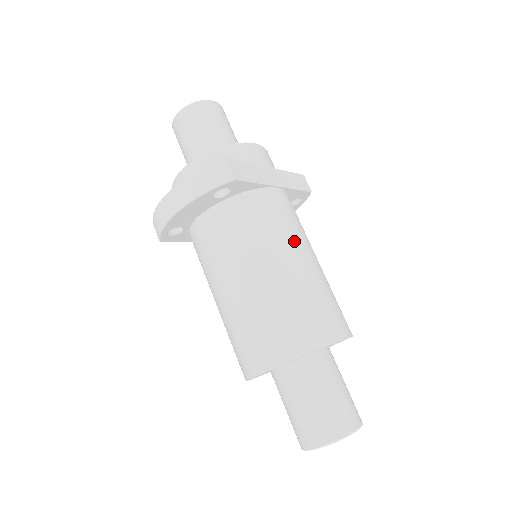
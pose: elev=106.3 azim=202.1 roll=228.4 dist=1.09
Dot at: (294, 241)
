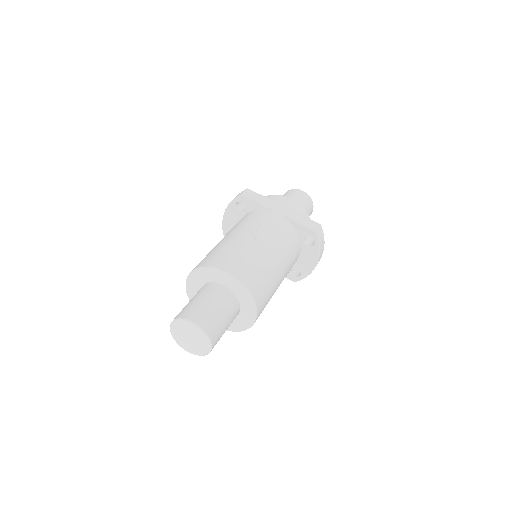
Dot at: (255, 230)
